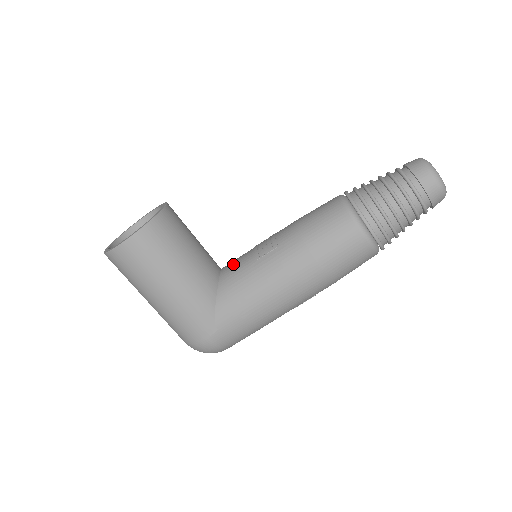
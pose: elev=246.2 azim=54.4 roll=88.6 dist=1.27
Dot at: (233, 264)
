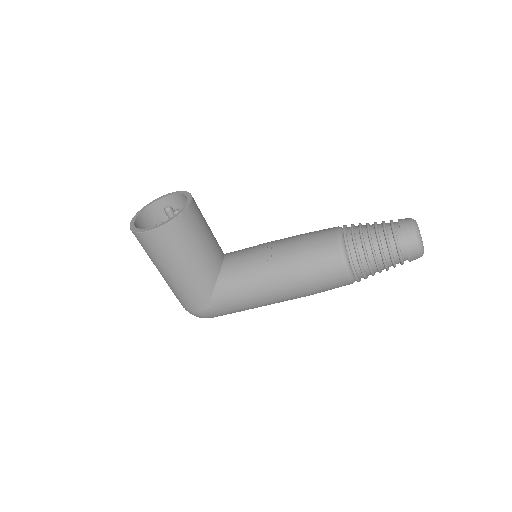
Dot at: (235, 258)
